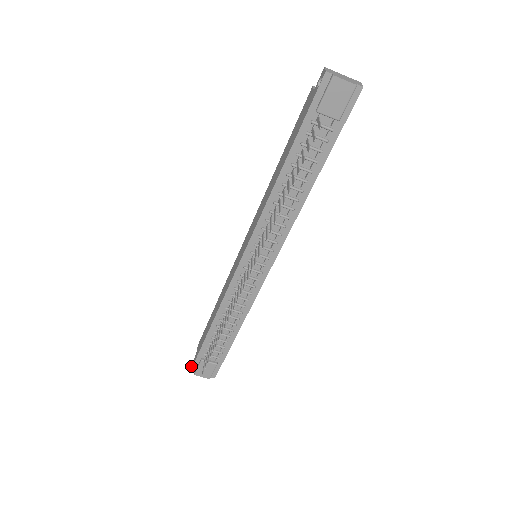
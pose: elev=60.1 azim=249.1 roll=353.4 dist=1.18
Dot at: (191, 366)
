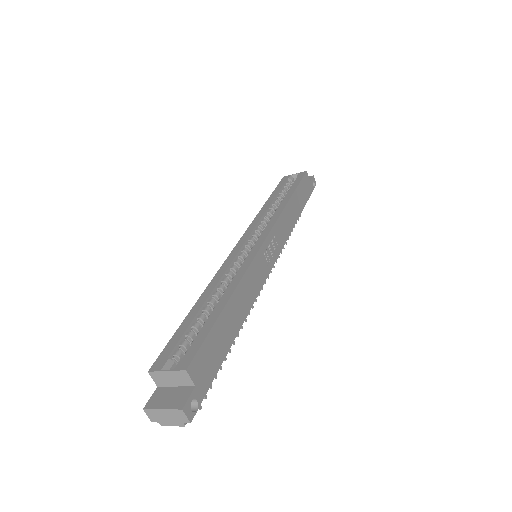
Dot at: occluded
